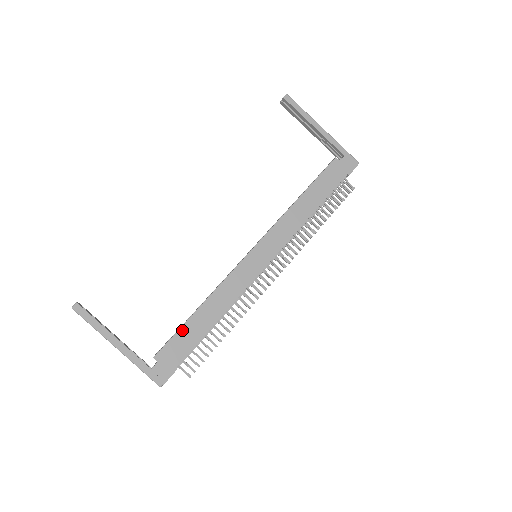
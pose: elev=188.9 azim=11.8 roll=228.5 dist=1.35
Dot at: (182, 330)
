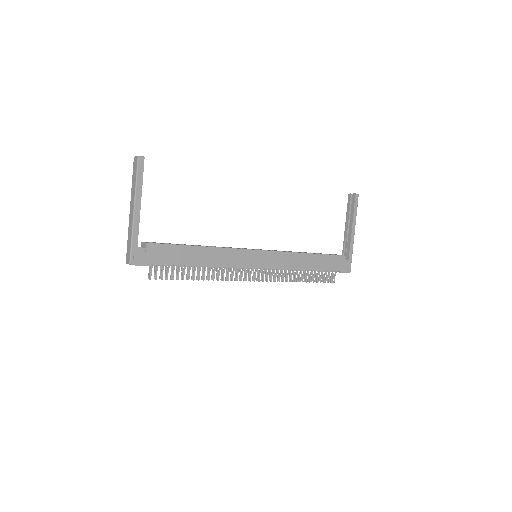
Dot at: (179, 247)
